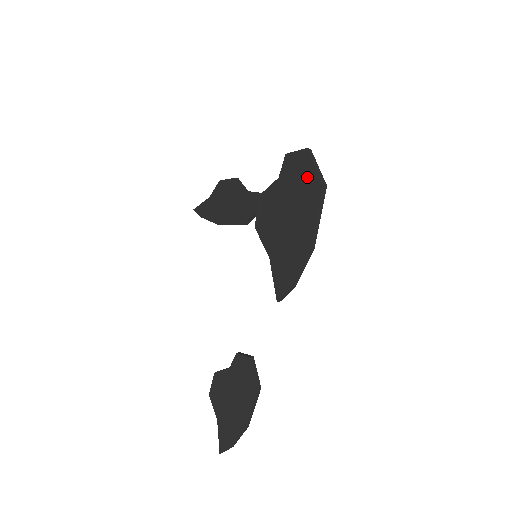
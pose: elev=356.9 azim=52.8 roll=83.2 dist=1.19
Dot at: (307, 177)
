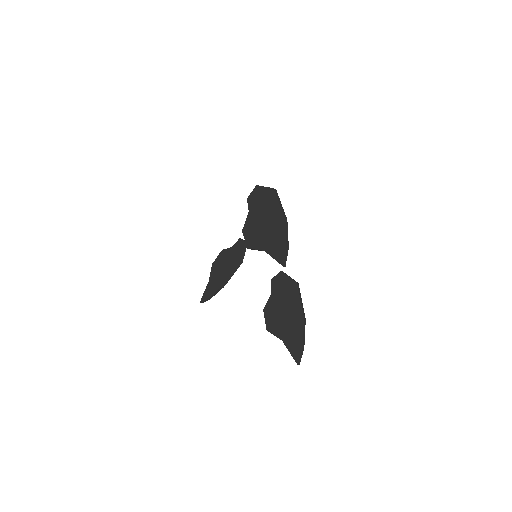
Dot at: (264, 194)
